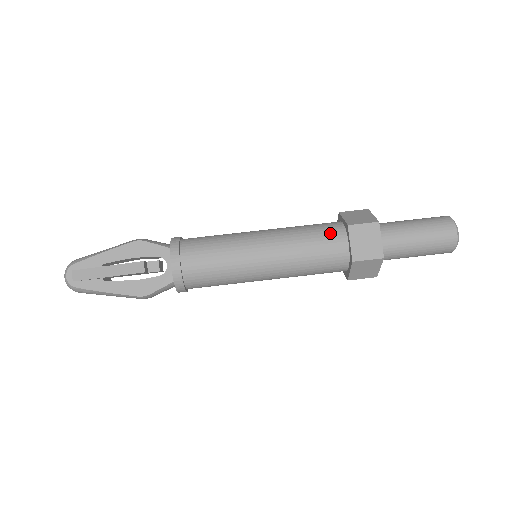
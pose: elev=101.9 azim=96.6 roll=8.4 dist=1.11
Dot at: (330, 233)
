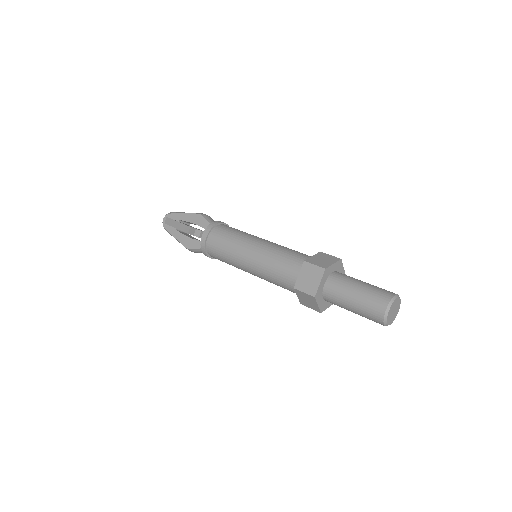
Dot at: (295, 261)
